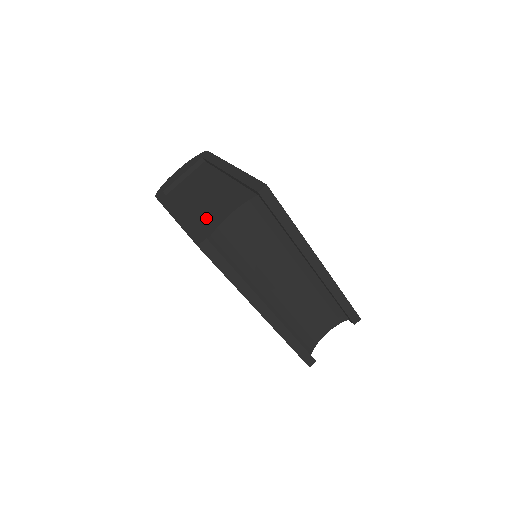
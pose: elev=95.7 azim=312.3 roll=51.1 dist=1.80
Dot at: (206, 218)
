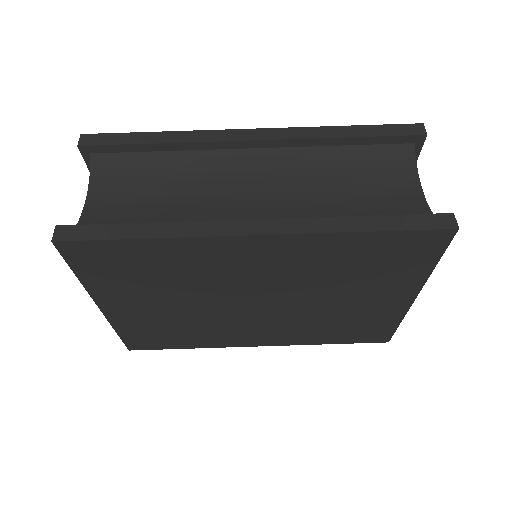
Dot at: occluded
